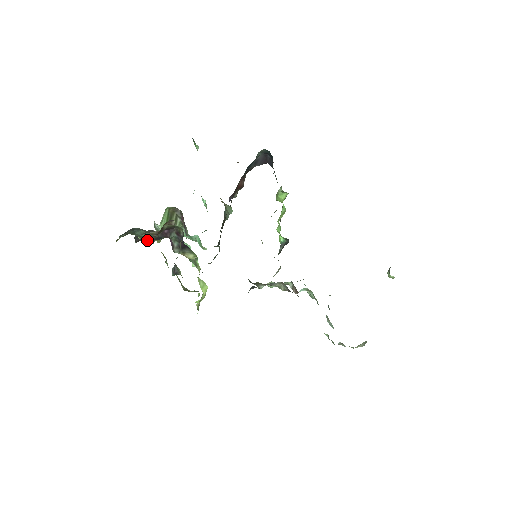
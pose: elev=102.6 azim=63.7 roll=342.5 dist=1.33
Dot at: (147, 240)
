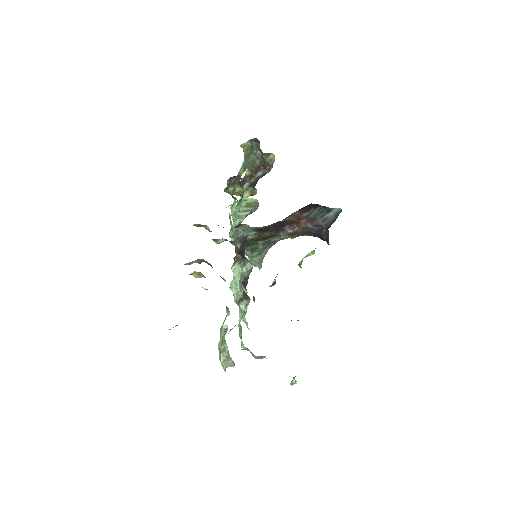
Dot at: (243, 171)
